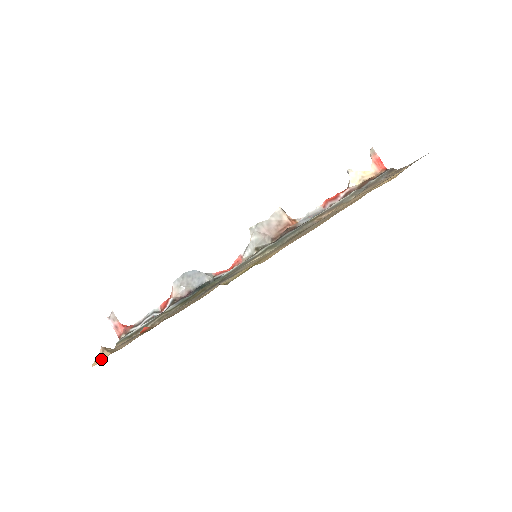
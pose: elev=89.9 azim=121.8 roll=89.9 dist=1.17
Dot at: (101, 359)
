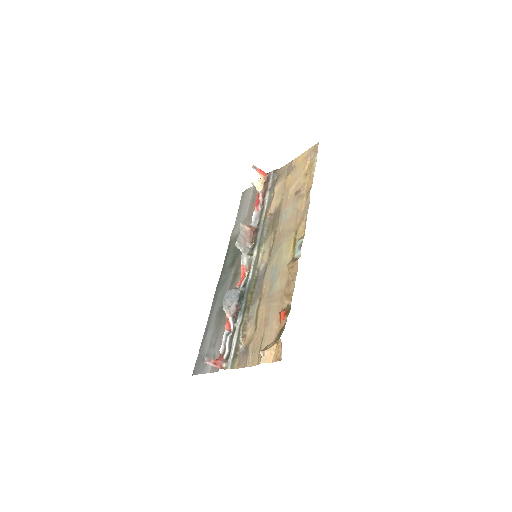
Dot at: (271, 354)
